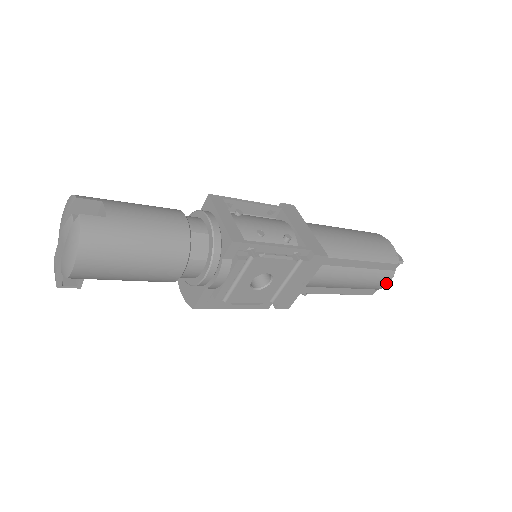
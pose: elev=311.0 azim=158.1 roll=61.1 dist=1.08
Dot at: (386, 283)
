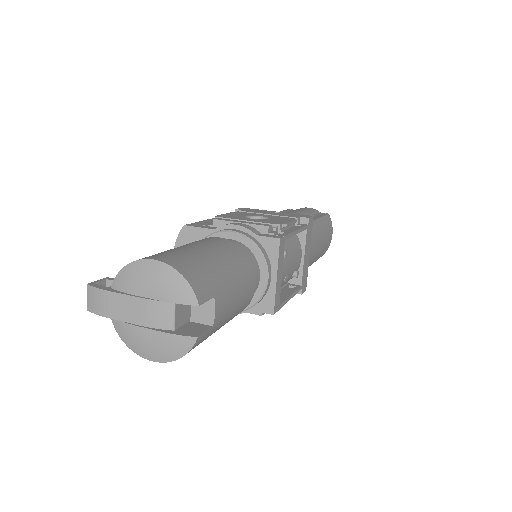
Dot at: occluded
